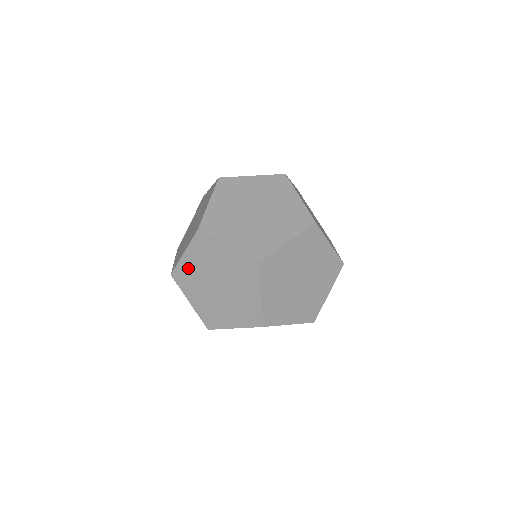
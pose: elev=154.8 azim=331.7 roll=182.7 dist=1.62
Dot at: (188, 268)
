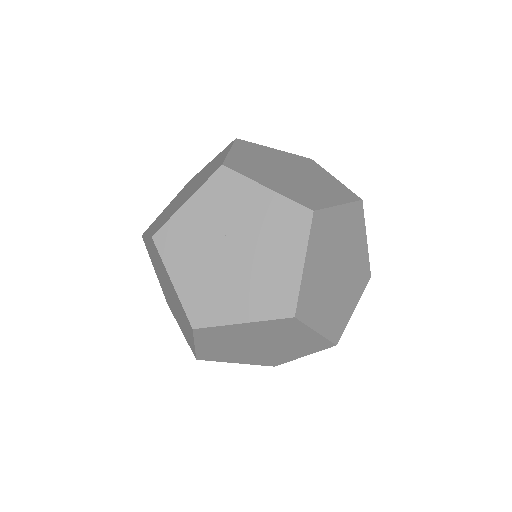
Dot at: (232, 331)
